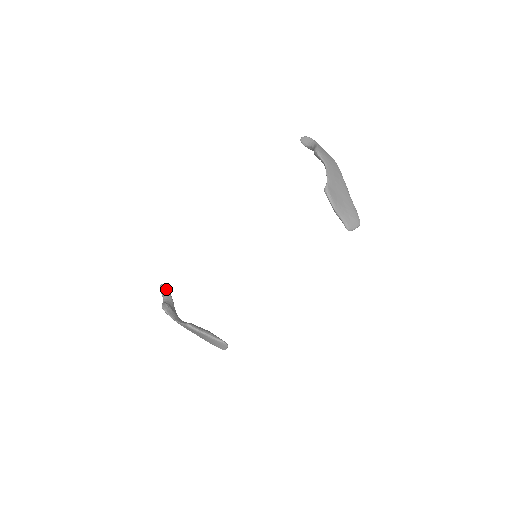
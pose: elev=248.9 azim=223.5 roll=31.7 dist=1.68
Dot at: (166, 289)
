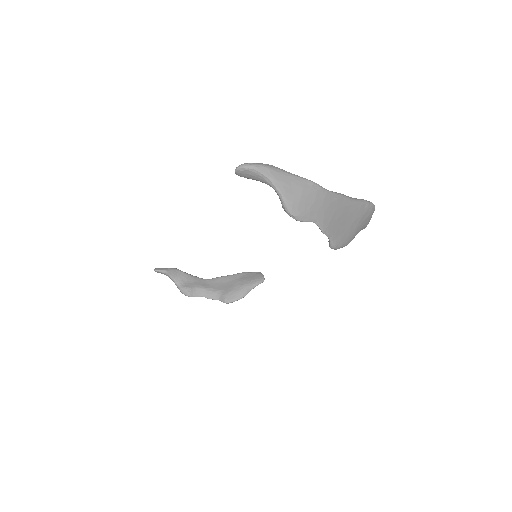
Dot at: (165, 272)
